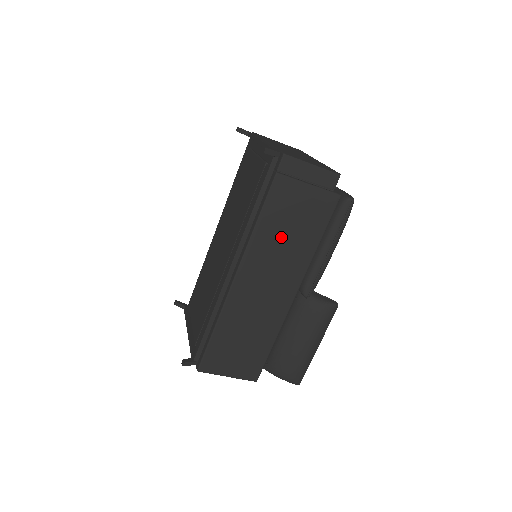
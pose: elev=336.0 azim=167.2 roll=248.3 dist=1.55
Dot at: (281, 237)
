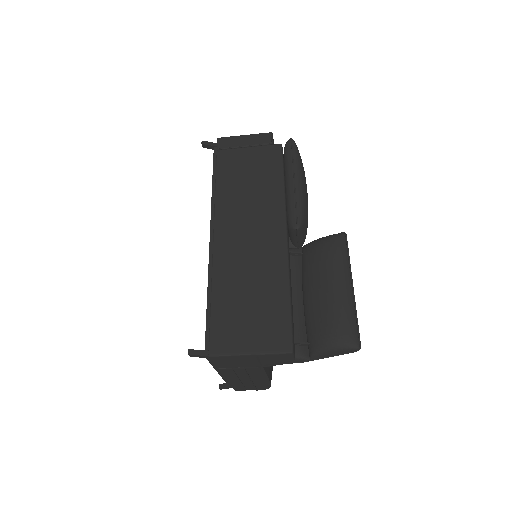
Dot at: (243, 190)
